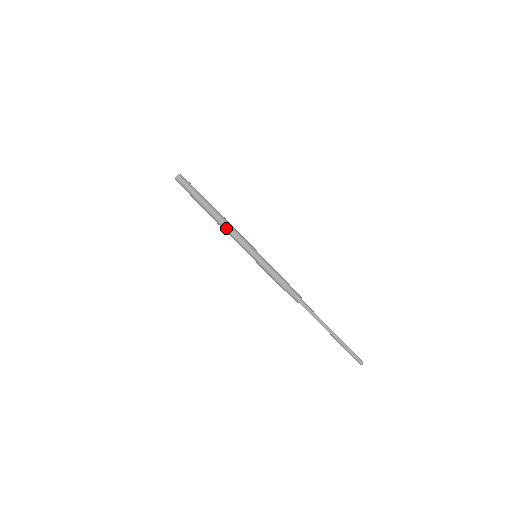
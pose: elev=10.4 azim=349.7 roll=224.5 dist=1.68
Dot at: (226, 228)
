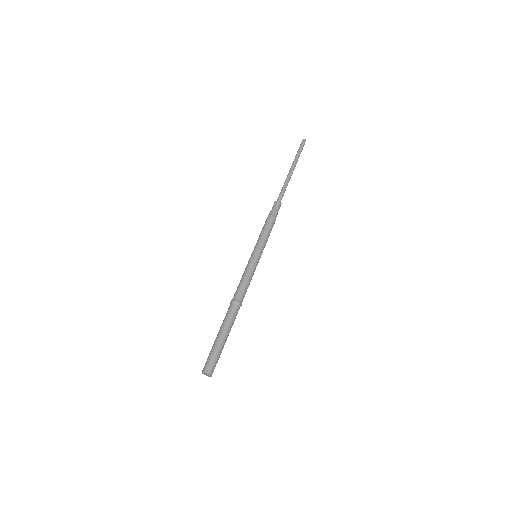
Dot at: occluded
